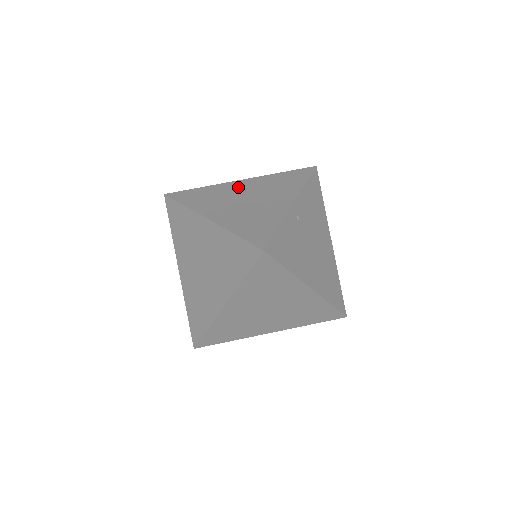
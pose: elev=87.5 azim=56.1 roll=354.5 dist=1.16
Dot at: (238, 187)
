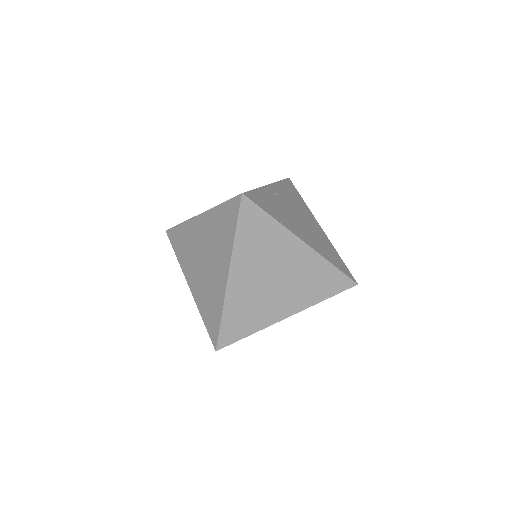
Dot at: occluded
